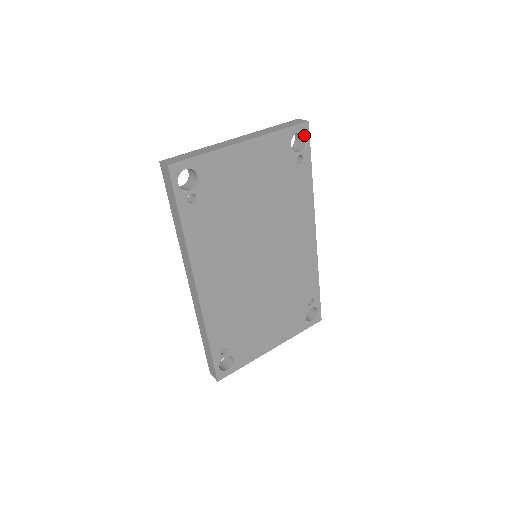
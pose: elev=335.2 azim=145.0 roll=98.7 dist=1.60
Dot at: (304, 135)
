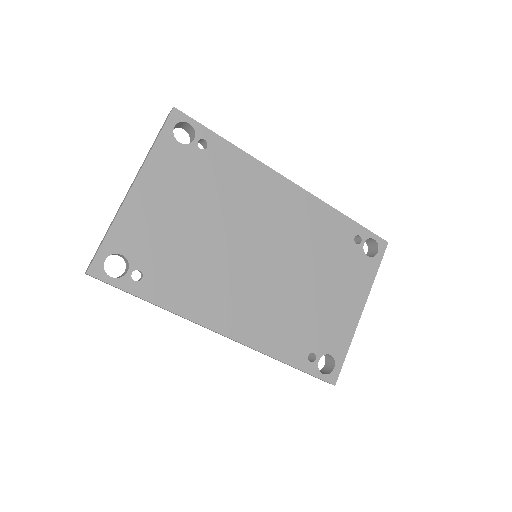
Dot at: (183, 122)
